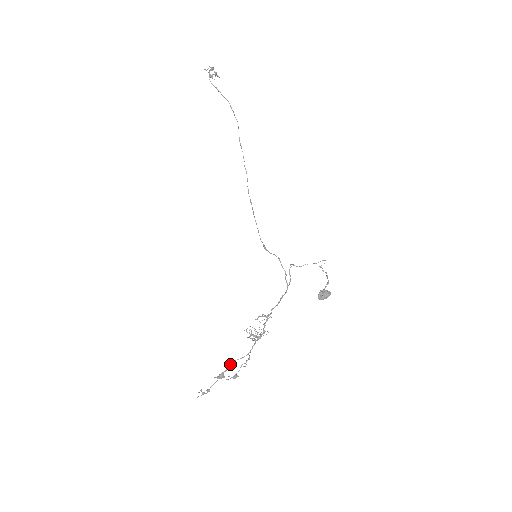
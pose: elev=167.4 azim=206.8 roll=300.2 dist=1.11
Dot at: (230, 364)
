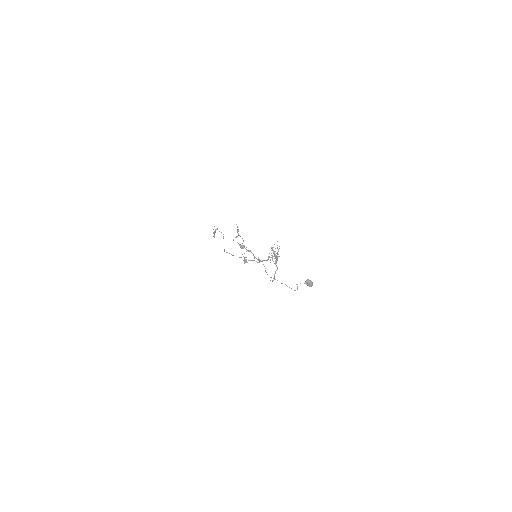
Dot at: (248, 250)
